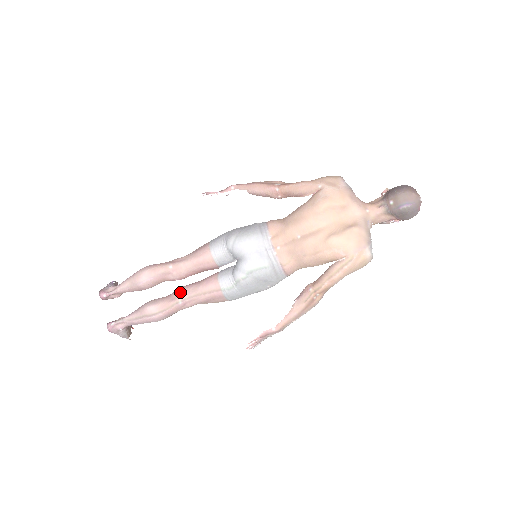
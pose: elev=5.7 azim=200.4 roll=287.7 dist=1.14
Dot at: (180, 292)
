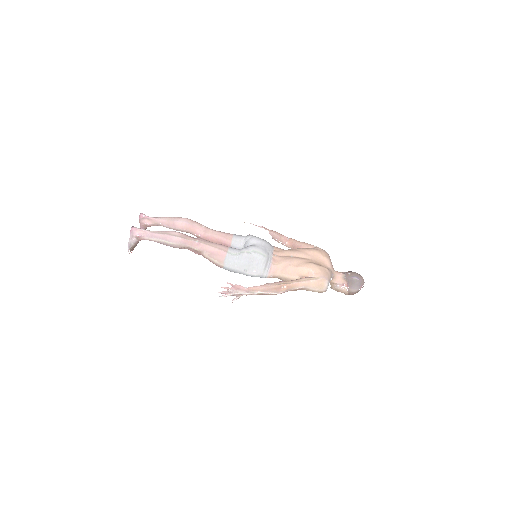
Dot at: (200, 238)
